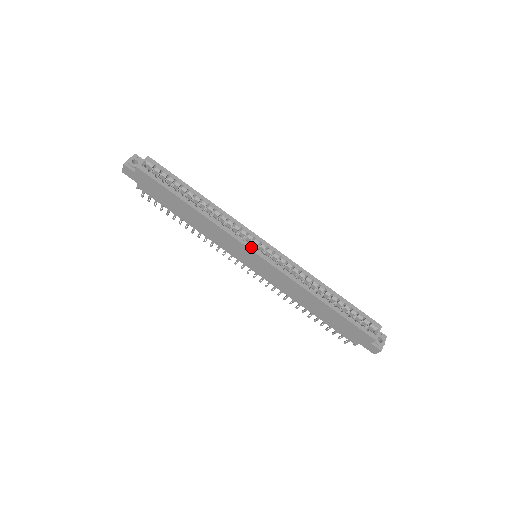
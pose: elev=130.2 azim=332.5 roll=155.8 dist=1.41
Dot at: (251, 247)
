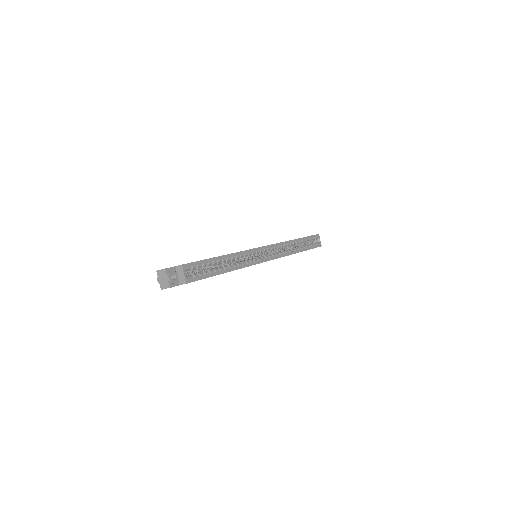
Dot at: (264, 260)
